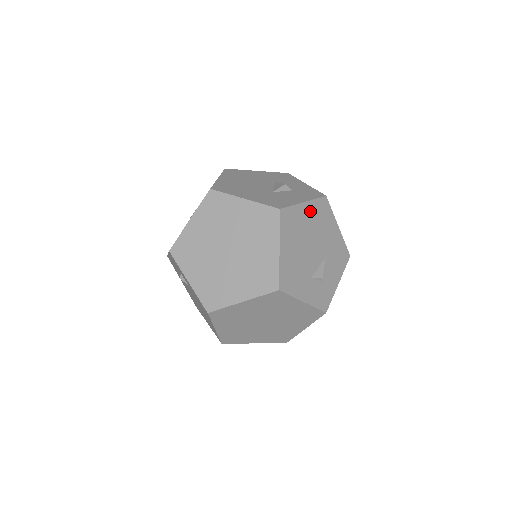
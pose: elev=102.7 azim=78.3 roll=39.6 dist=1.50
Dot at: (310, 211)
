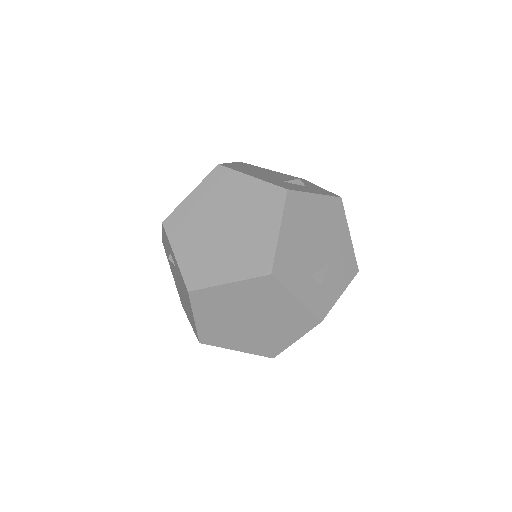
Dot at: (321, 205)
